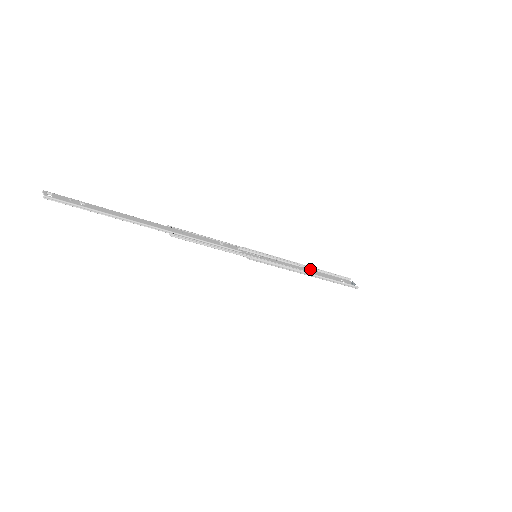
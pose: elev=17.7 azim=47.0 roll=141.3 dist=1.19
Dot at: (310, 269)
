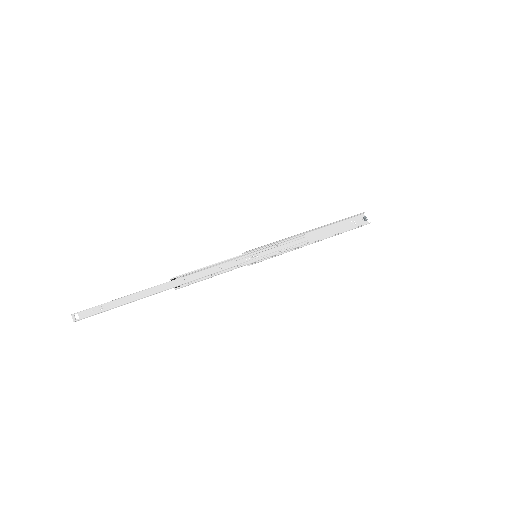
Dot at: (316, 230)
